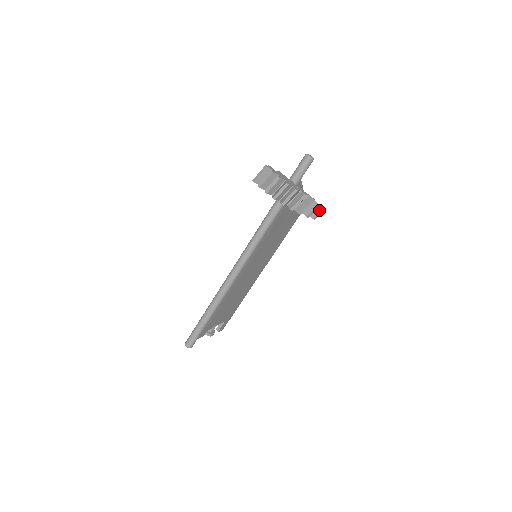
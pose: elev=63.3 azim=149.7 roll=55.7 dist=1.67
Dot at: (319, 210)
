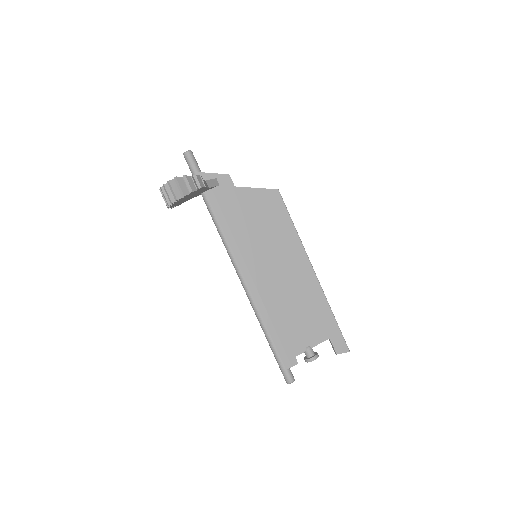
Dot at: (194, 179)
